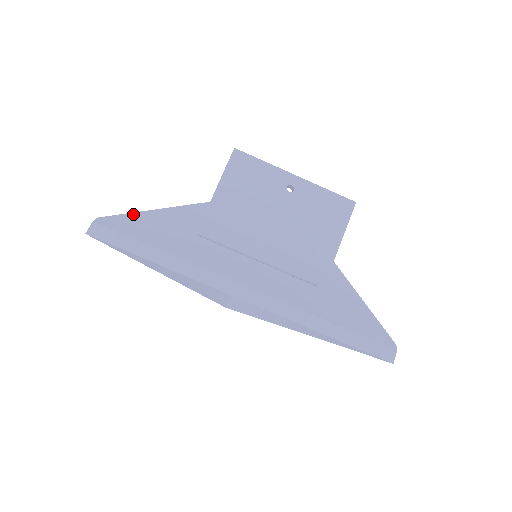
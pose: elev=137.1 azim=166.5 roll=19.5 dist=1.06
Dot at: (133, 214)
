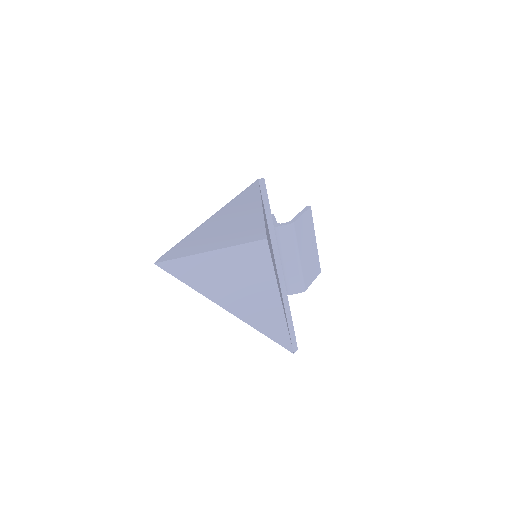
Dot at: occluded
